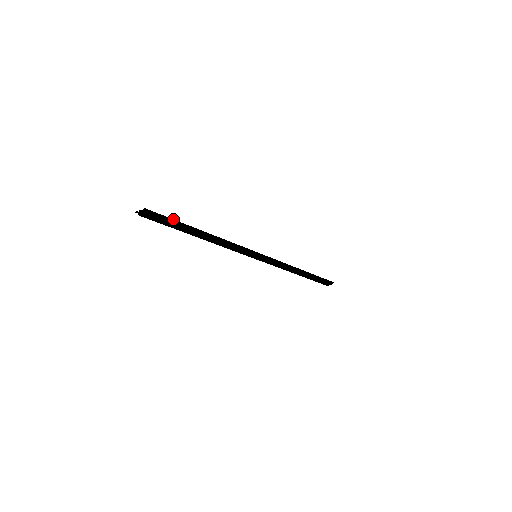
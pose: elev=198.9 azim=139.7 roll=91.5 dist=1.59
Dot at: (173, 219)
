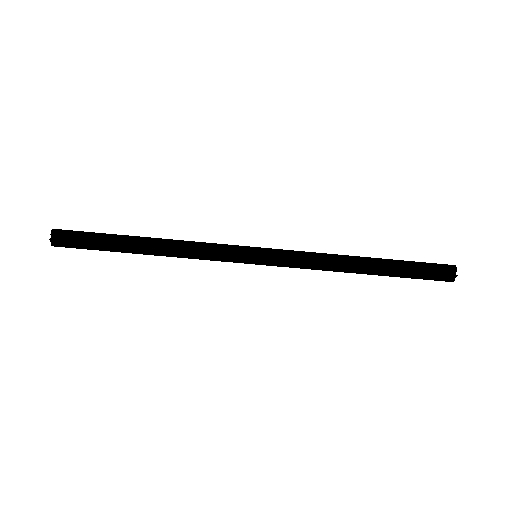
Dot at: (94, 233)
